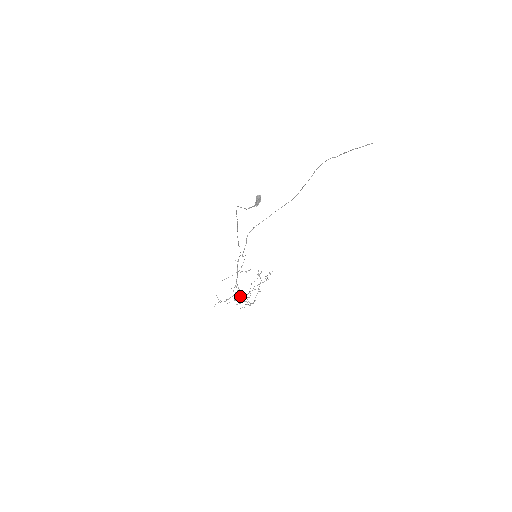
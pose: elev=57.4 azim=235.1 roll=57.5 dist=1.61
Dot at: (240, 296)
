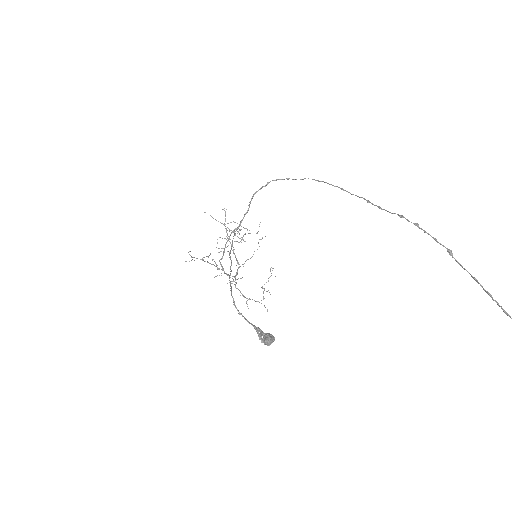
Dot at: occluded
